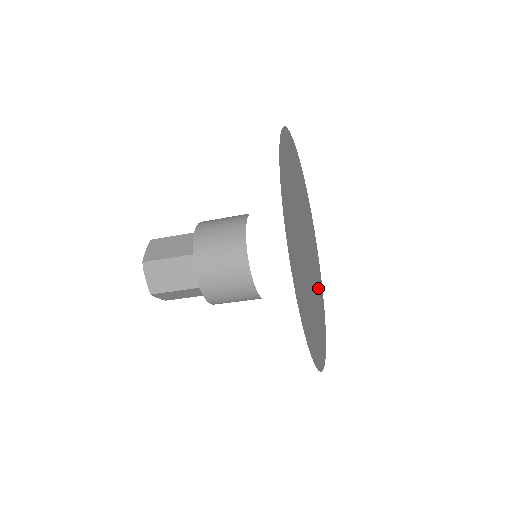
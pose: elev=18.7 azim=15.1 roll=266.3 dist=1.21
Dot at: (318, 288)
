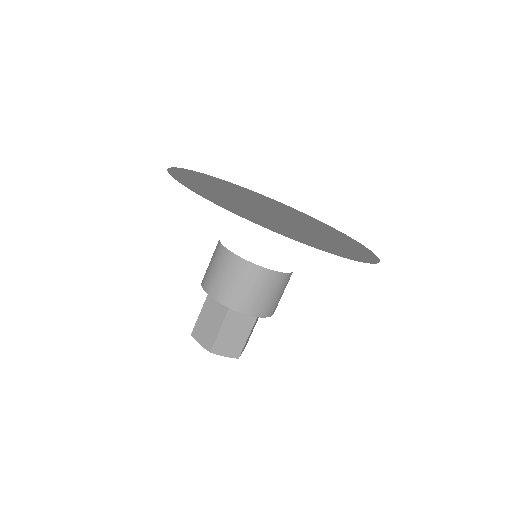
Dot at: (339, 240)
